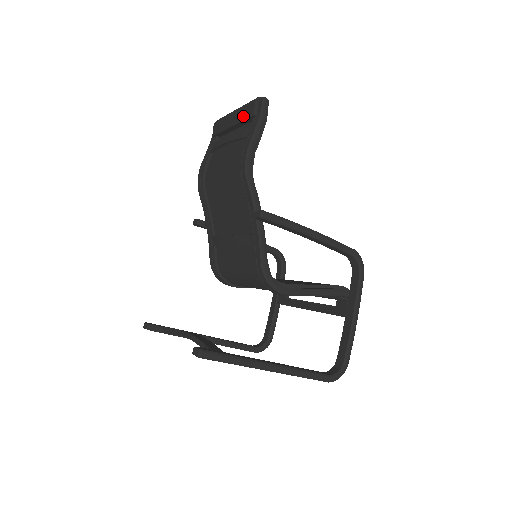
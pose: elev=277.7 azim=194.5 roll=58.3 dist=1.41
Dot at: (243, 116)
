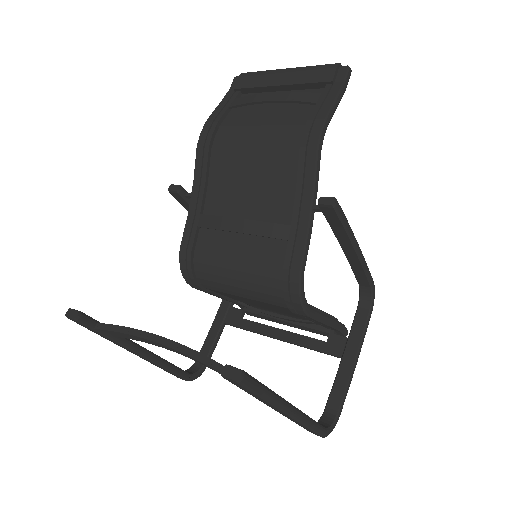
Dot at: (308, 78)
